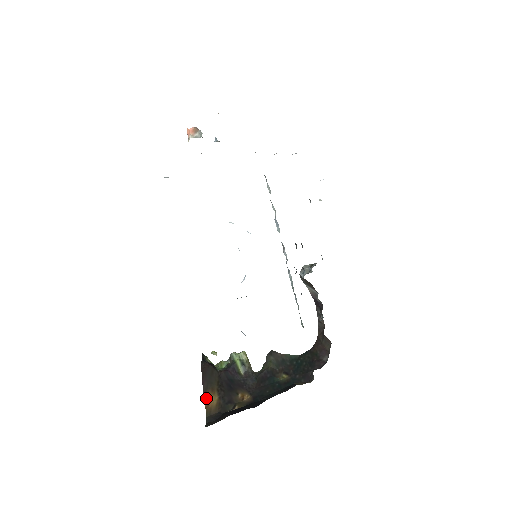
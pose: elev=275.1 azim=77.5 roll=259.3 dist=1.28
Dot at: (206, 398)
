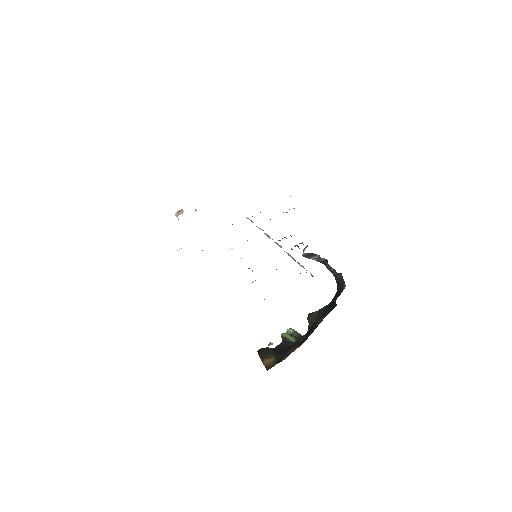
Dot at: (264, 362)
